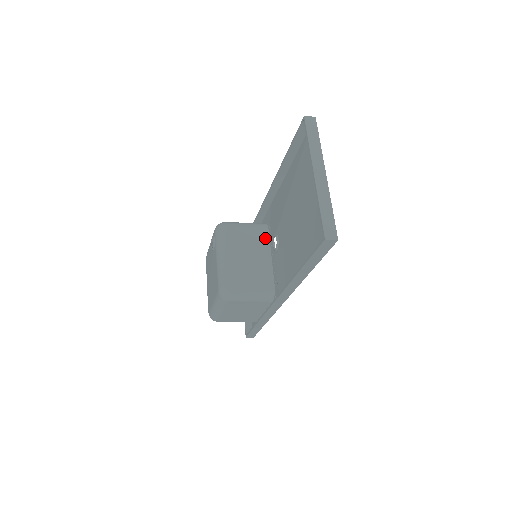
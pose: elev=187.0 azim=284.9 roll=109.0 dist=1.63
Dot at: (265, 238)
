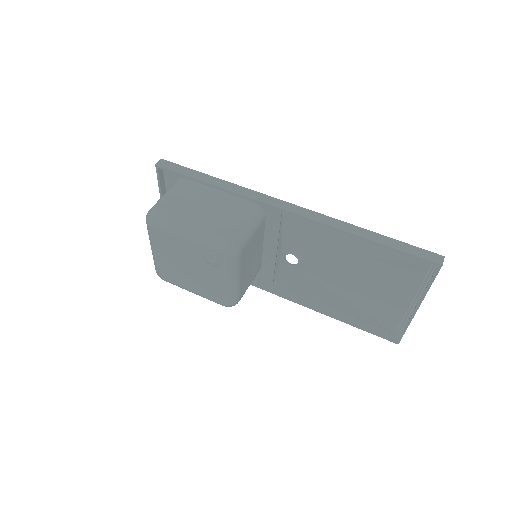
Dot at: (263, 231)
